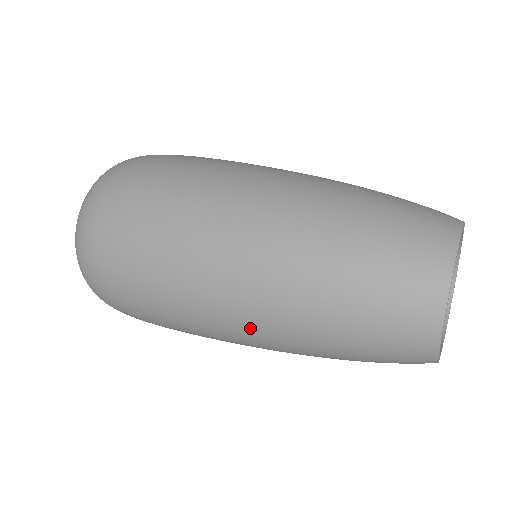
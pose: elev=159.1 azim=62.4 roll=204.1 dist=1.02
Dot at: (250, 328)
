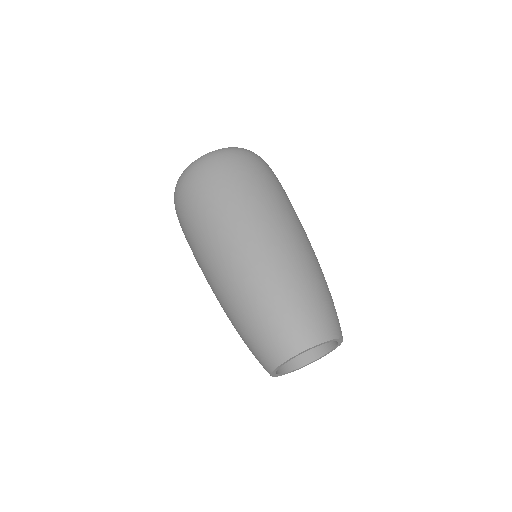
Dot at: occluded
